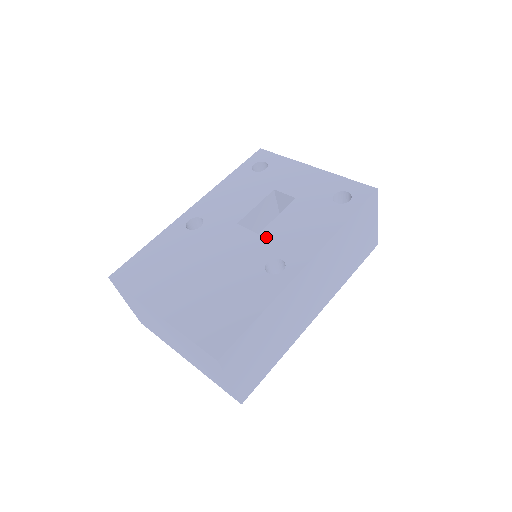
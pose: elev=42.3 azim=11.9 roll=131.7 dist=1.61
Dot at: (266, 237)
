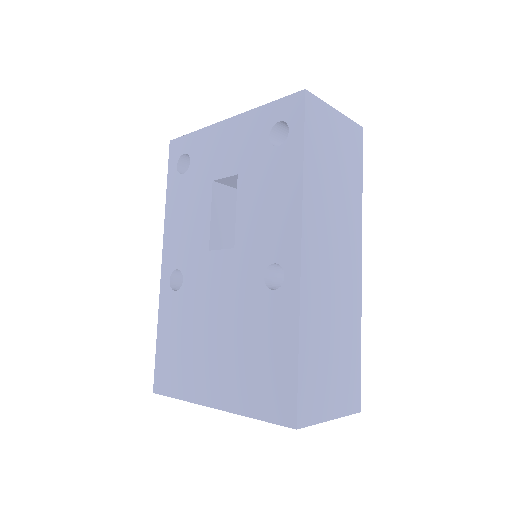
Dot at: (243, 247)
